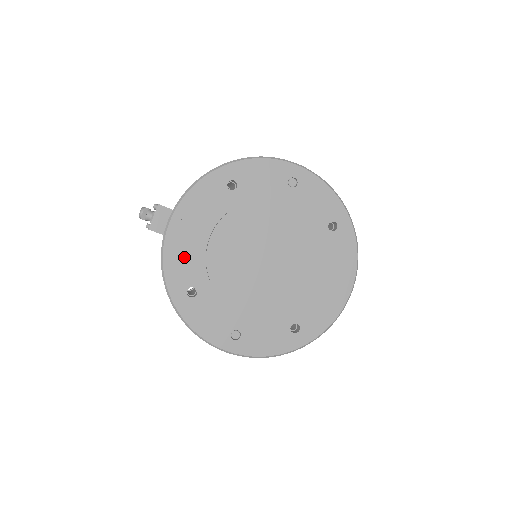
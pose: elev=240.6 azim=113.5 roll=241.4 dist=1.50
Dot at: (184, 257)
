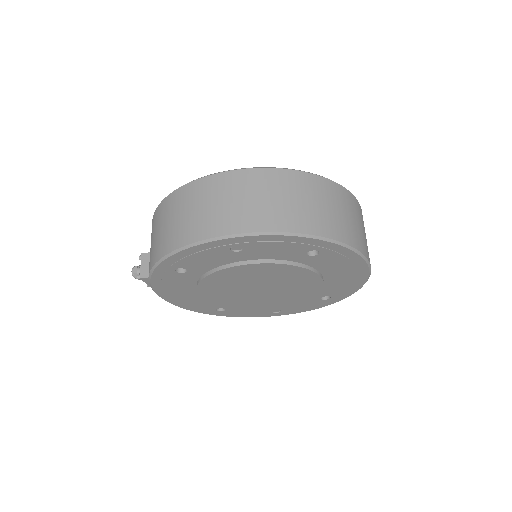
Dot at: (194, 303)
